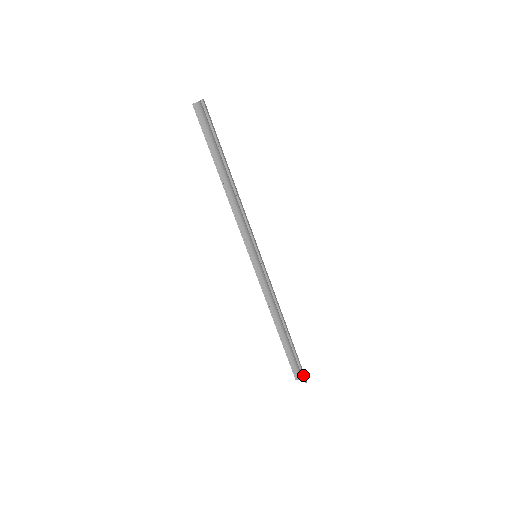
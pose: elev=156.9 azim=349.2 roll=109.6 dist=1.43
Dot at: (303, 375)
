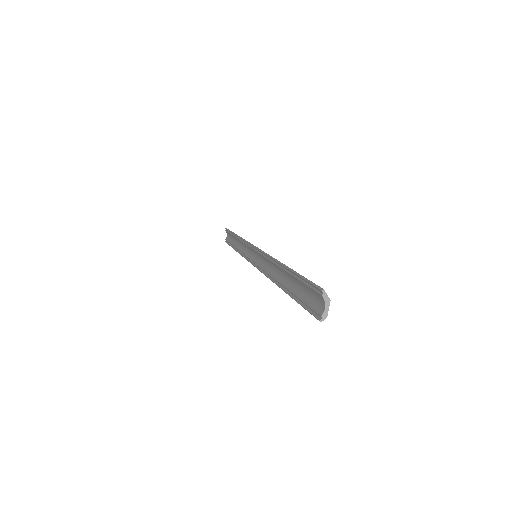
Dot at: occluded
